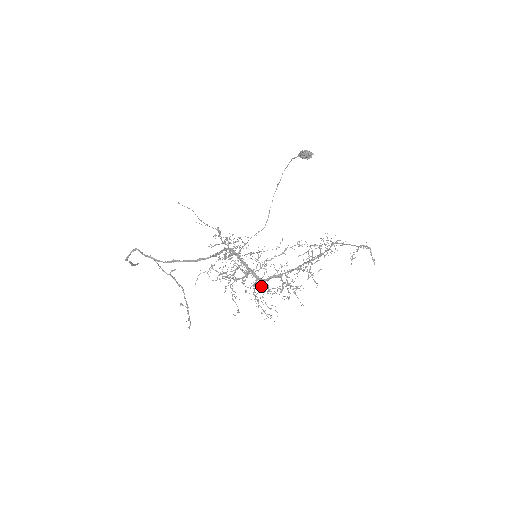
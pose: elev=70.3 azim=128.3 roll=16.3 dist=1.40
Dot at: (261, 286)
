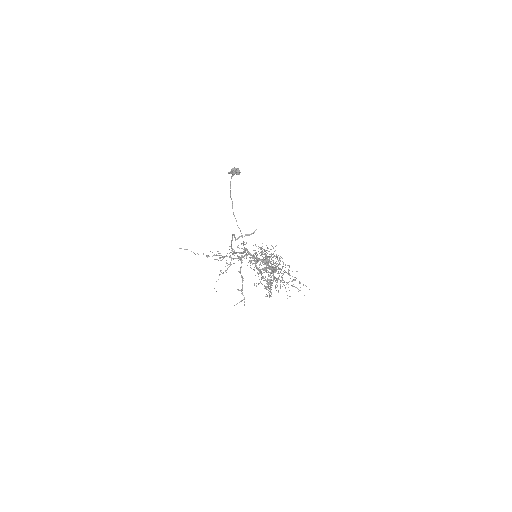
Dot at: occluded
